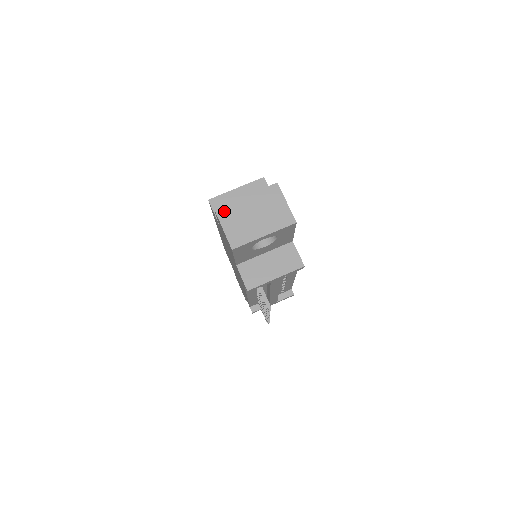
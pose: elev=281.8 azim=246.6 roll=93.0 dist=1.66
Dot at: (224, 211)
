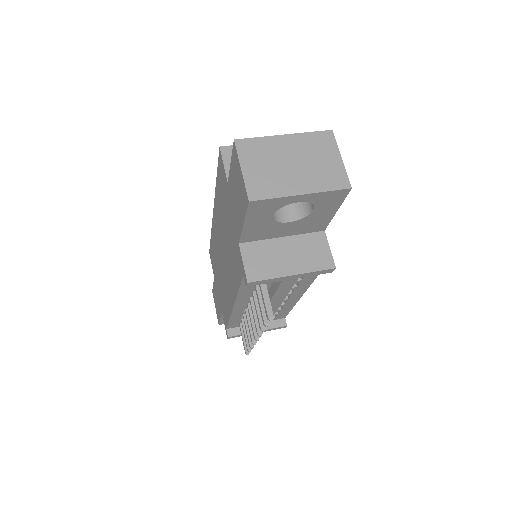
Dot at: (248, 146)
